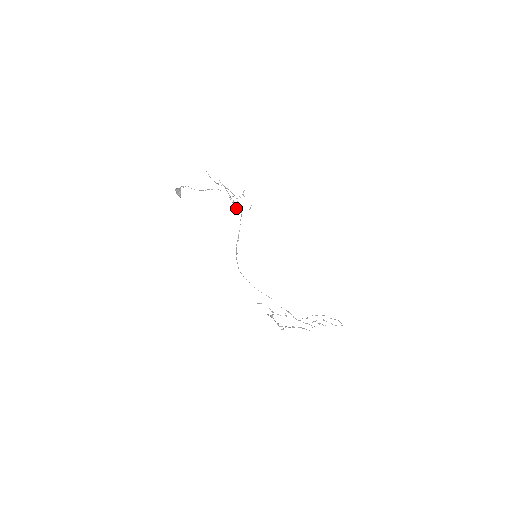
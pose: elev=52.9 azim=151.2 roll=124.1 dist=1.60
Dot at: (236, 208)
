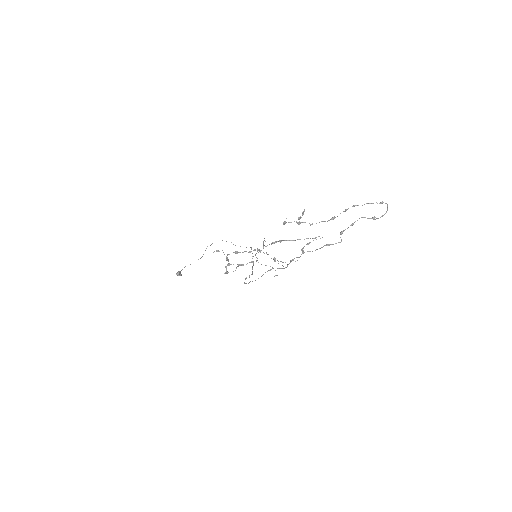
Dot at: occluded
